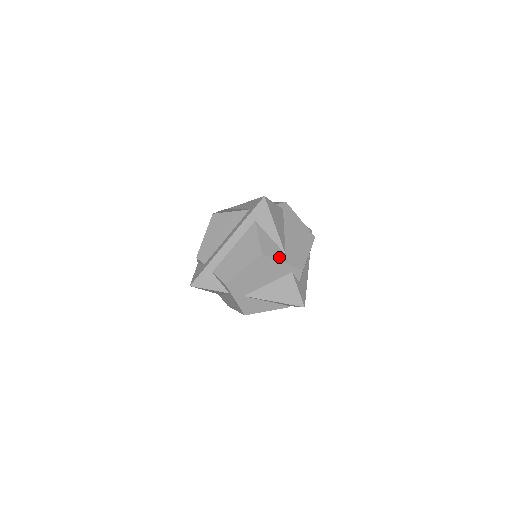
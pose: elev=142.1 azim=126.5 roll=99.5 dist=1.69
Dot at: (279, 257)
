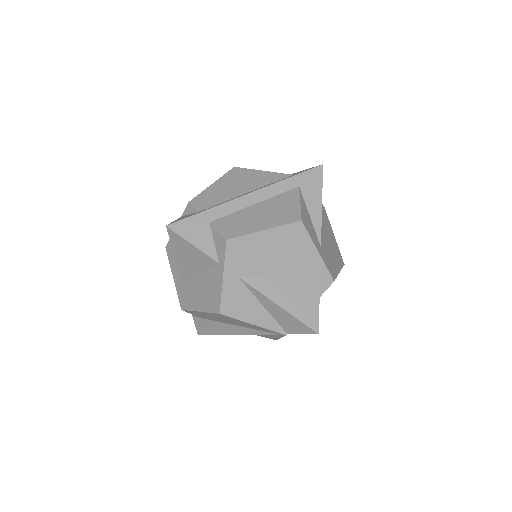
Dot at: (315, 242)
